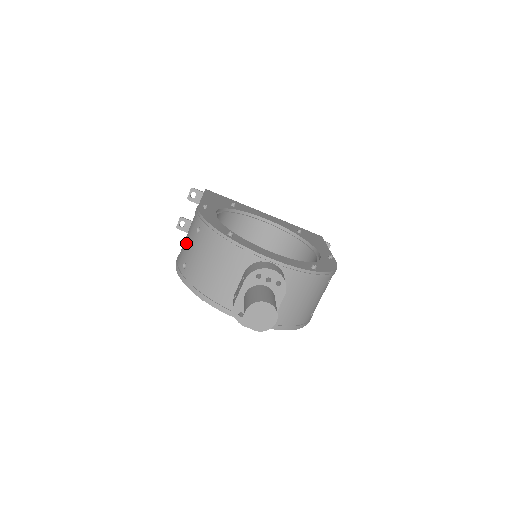
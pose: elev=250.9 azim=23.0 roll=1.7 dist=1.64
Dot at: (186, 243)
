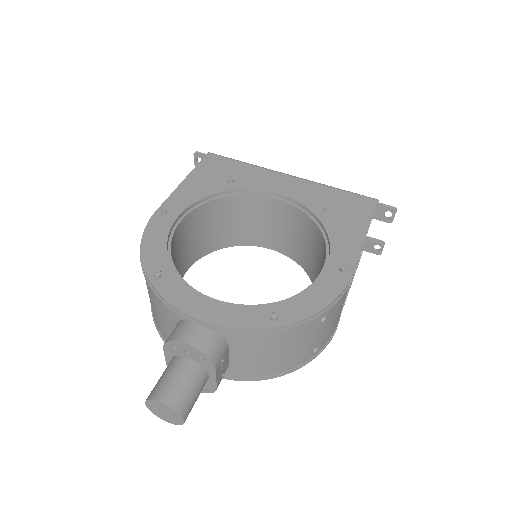
Dot at: occluded
